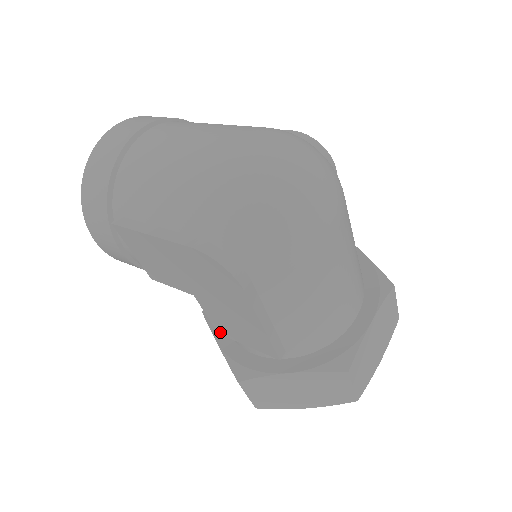
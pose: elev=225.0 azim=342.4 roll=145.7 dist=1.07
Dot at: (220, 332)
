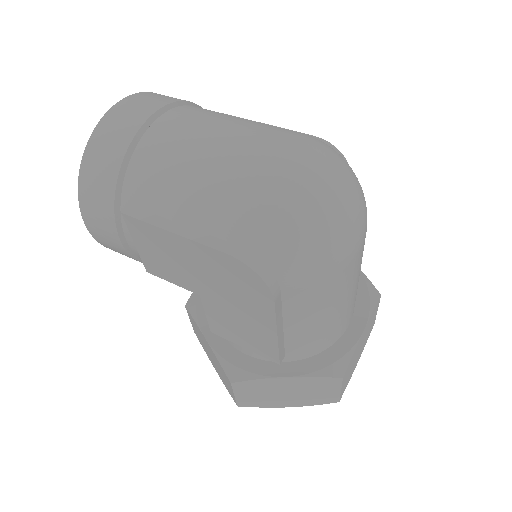
Dot at: (214, 331)
